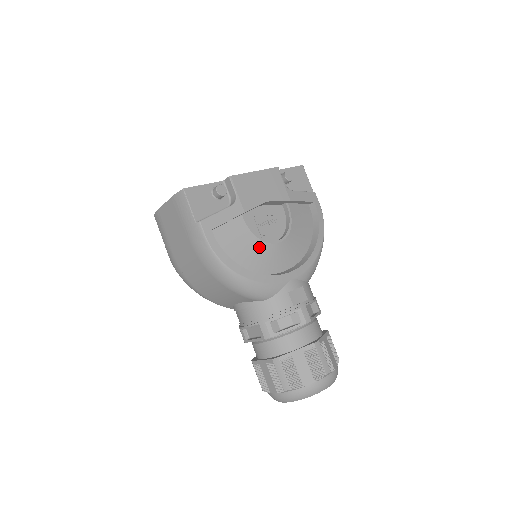
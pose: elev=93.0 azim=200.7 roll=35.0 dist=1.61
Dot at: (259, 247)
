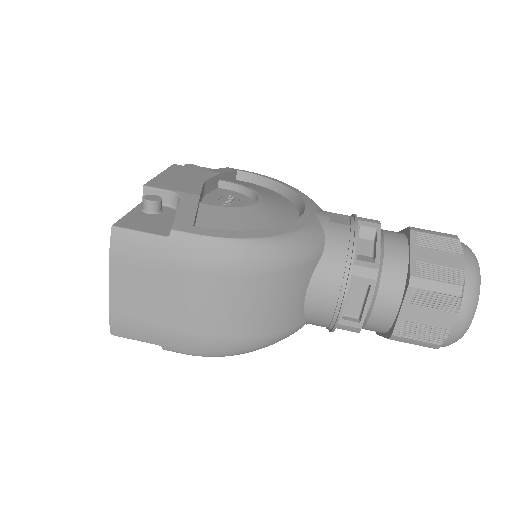
Dot at: (253, 213)
